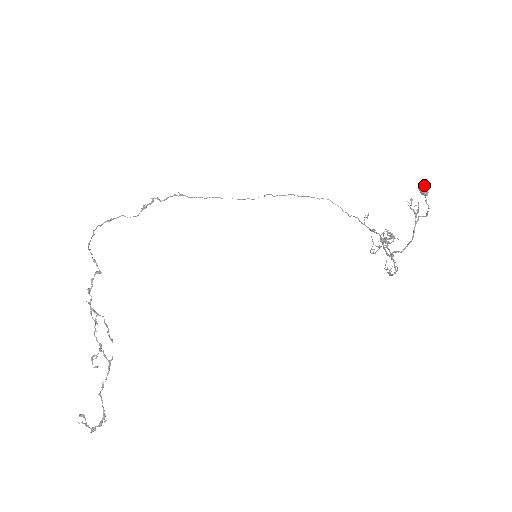
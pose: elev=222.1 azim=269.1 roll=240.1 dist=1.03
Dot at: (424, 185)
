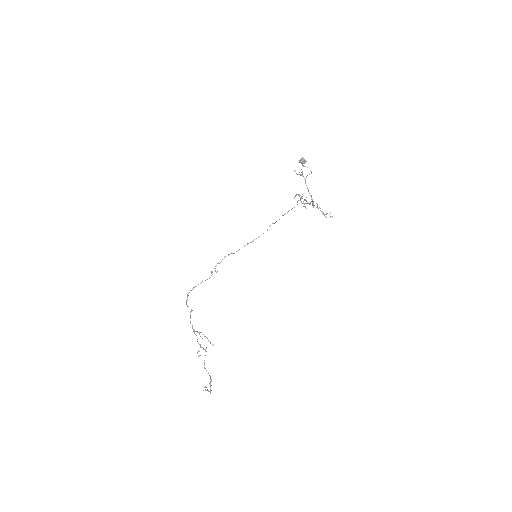
Dot at: (300, 159)
